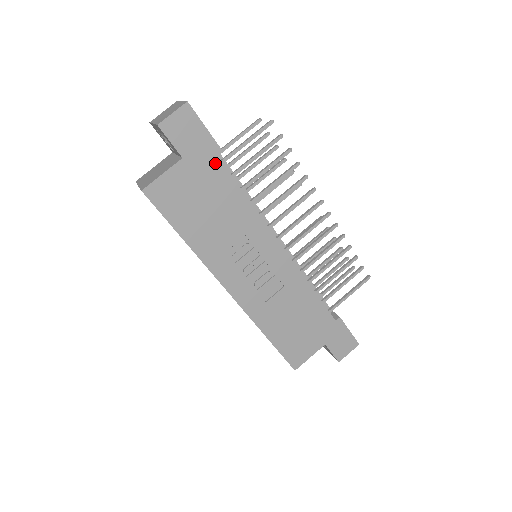
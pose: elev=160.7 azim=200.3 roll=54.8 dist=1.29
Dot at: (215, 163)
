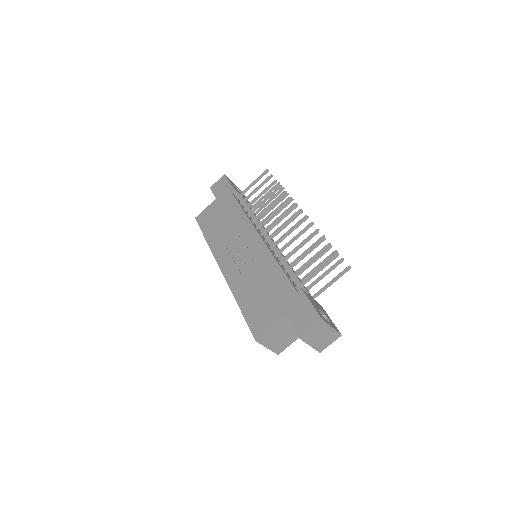
Dot at: (230, 197)
